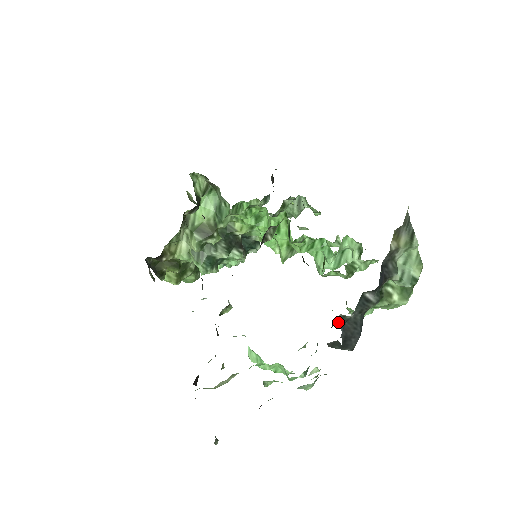
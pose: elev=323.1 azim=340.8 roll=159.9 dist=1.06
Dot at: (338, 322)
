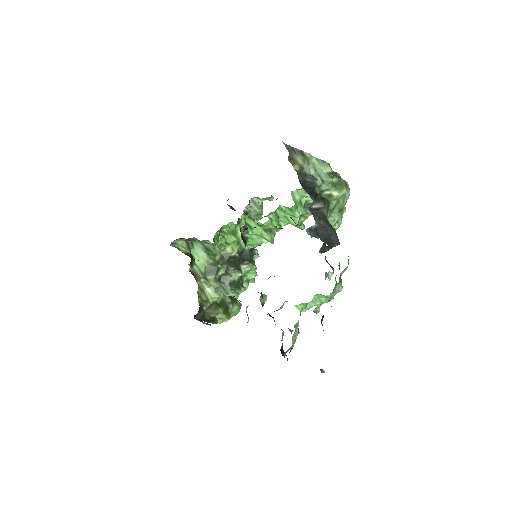
Dot at: (310, 235)
